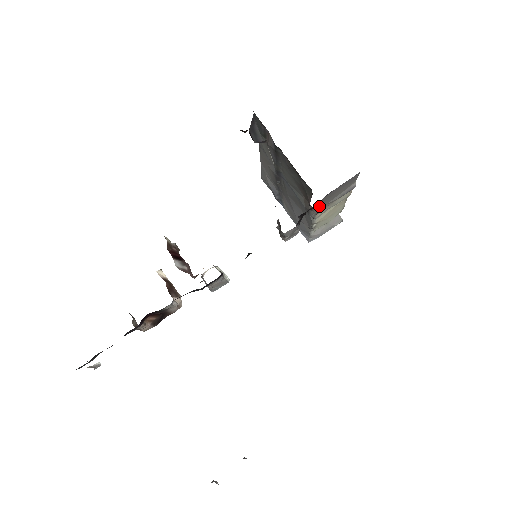
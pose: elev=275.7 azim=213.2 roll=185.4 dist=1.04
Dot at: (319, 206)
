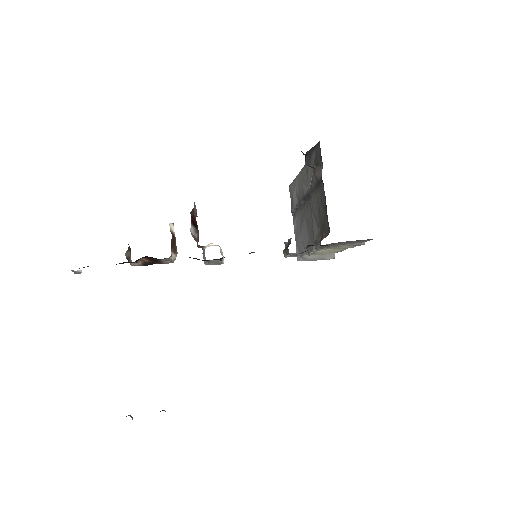
Dot at: occluded
